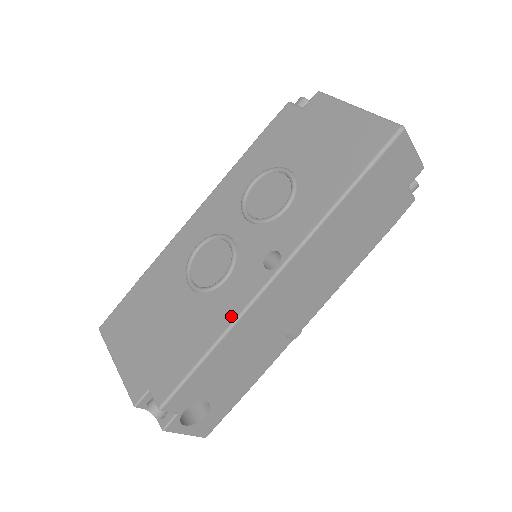
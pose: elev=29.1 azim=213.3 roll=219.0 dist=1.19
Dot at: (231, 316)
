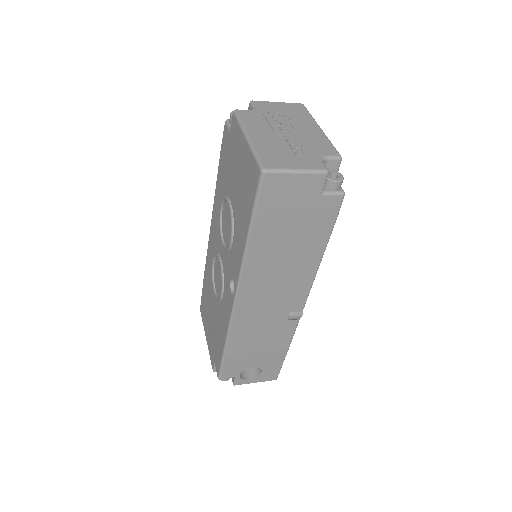
Dot at: (226, 326)
